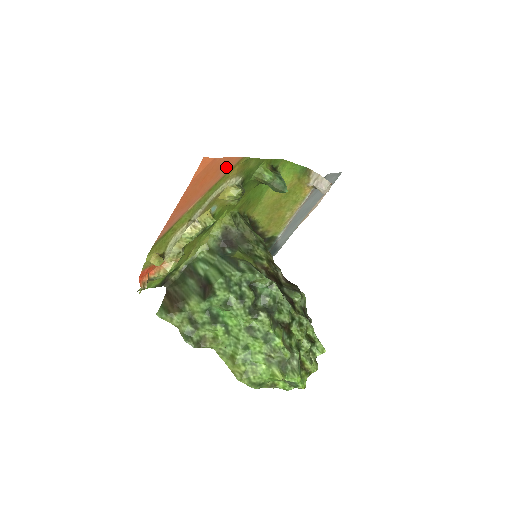
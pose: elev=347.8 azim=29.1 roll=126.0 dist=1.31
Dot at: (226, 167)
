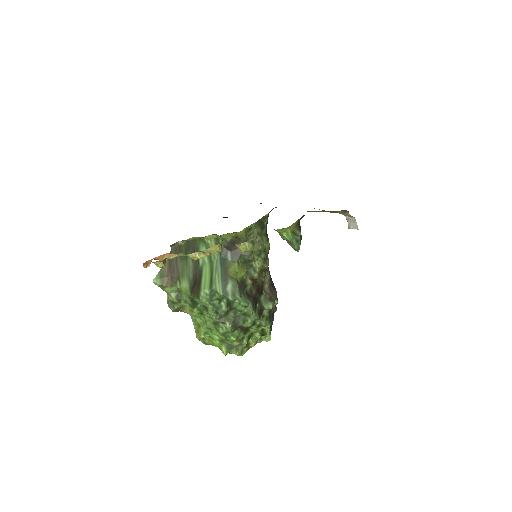
Dot at: occluded
